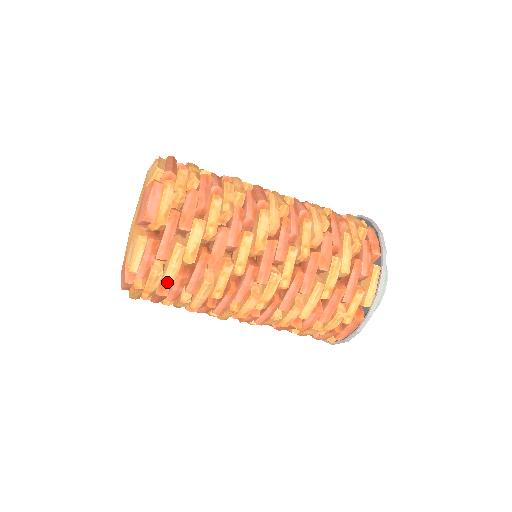
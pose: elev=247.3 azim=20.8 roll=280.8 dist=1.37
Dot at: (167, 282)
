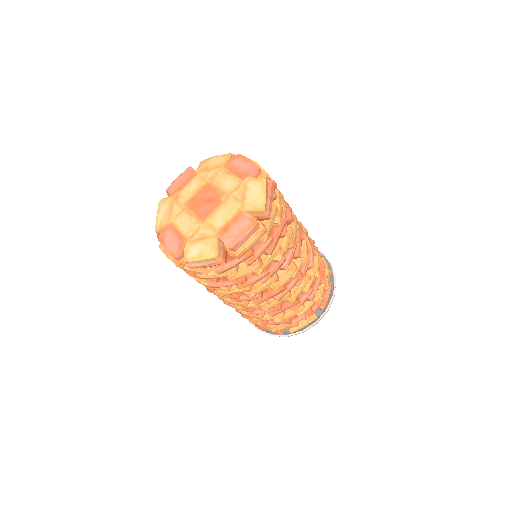
Dot at: (204, 278)
